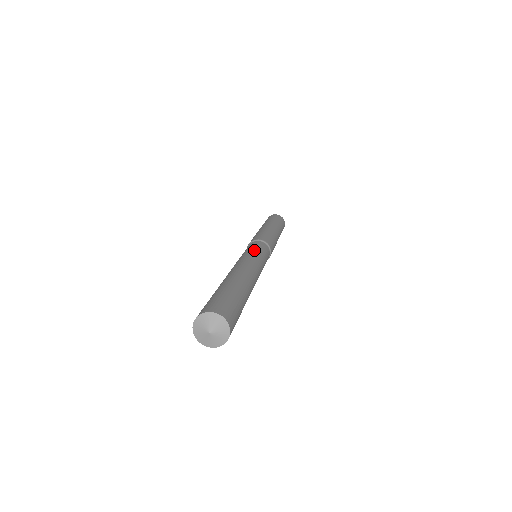
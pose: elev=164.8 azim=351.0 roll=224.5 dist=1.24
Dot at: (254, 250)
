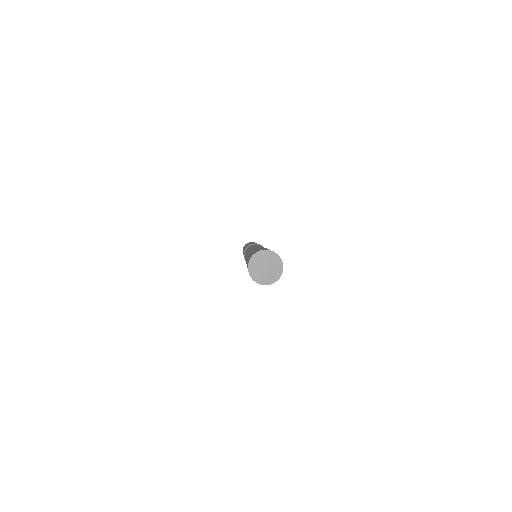
Dot at: occluded
